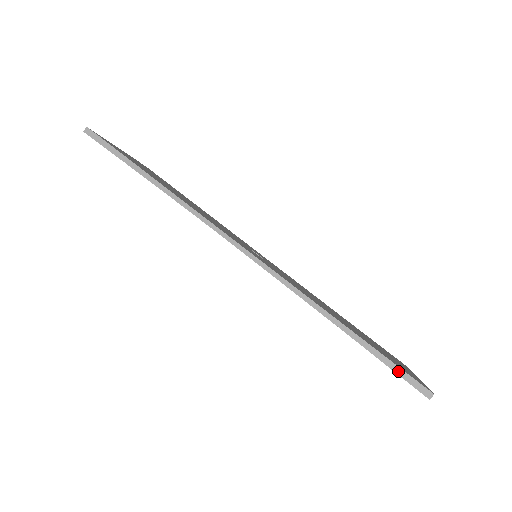
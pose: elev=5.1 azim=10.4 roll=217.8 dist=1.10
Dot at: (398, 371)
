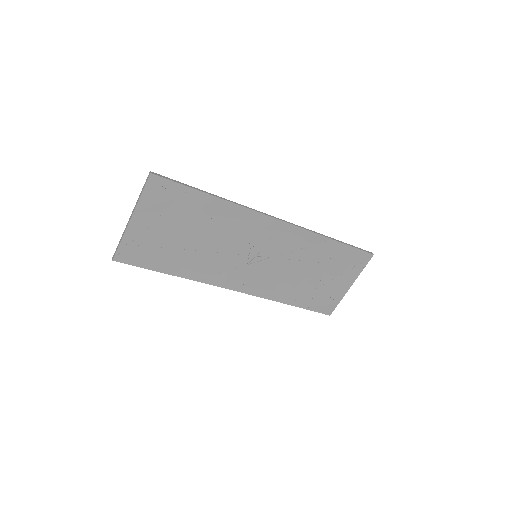
Dot at: (359, 249)
